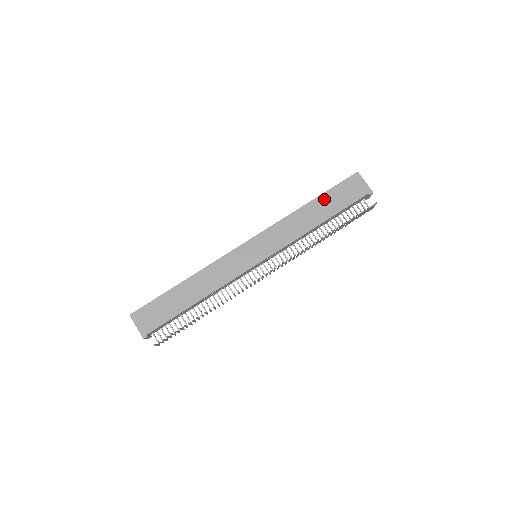
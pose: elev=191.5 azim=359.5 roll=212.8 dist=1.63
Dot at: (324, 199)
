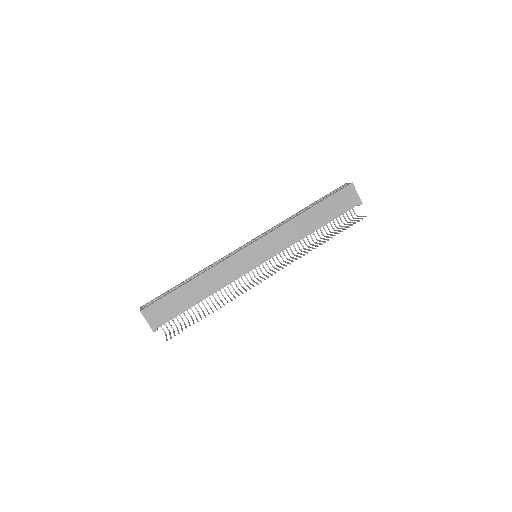
Dot at: (321, 207)
